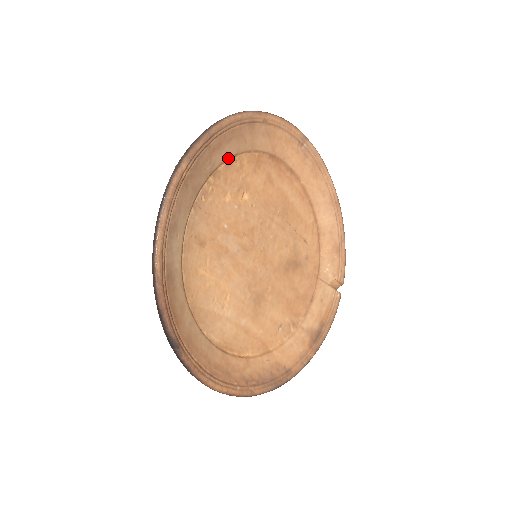
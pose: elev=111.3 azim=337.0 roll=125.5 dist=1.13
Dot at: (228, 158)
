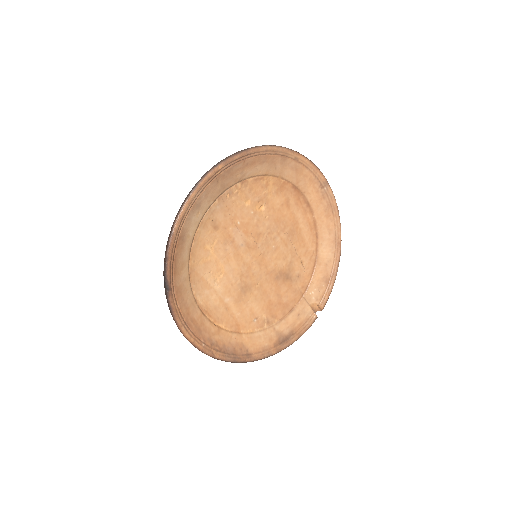
Dot at: (258, 175)
